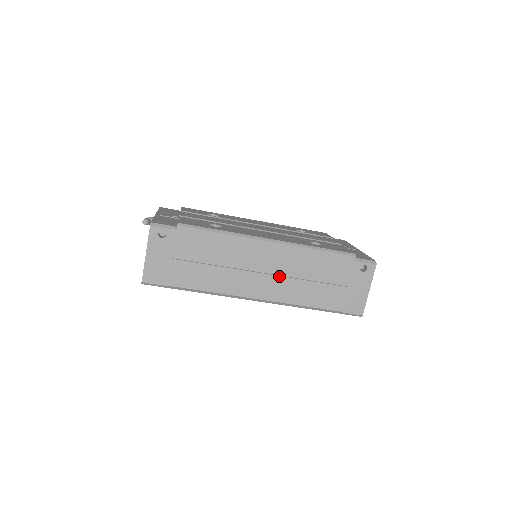
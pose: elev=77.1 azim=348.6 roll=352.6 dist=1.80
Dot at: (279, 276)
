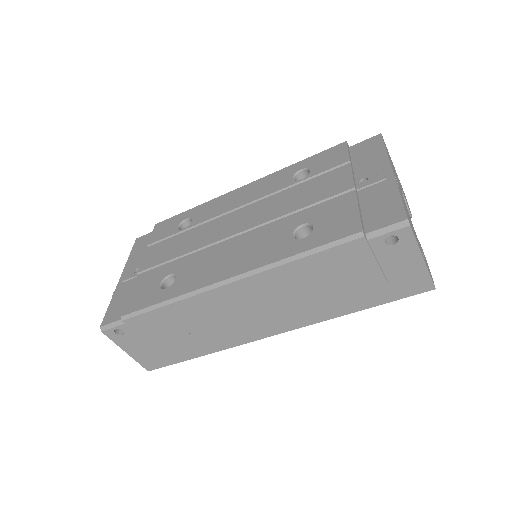
Dot at: (276, 306)
